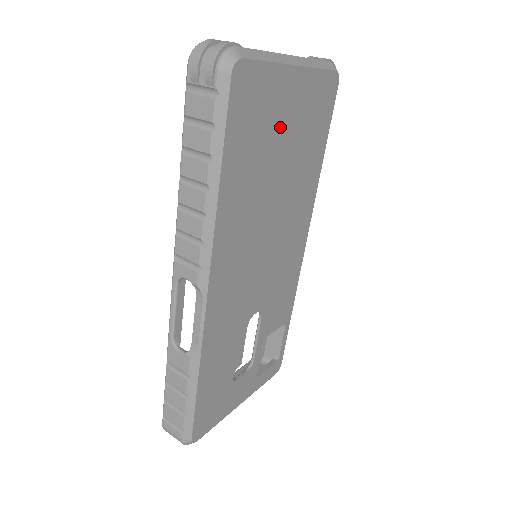
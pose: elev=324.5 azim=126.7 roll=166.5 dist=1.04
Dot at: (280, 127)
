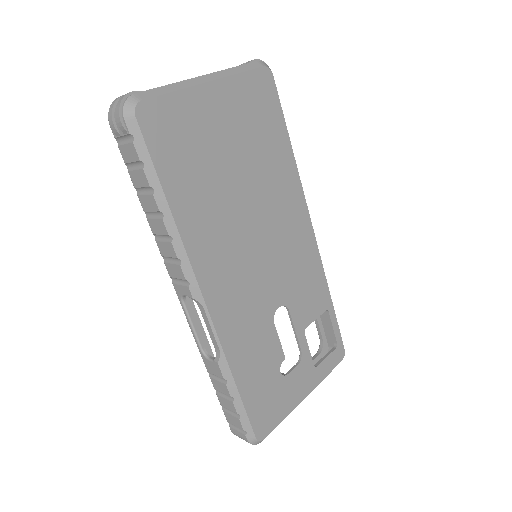
Dot at: (217, 138)
